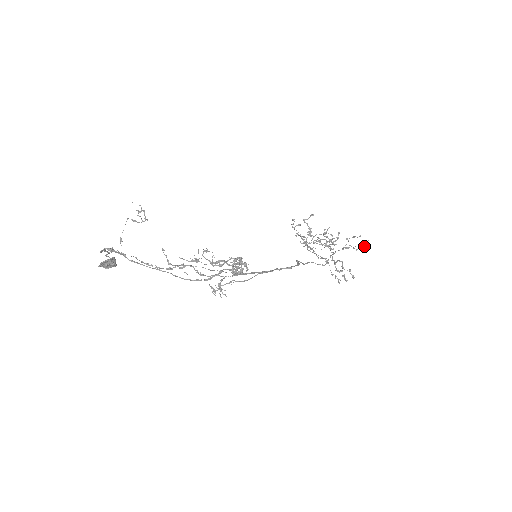
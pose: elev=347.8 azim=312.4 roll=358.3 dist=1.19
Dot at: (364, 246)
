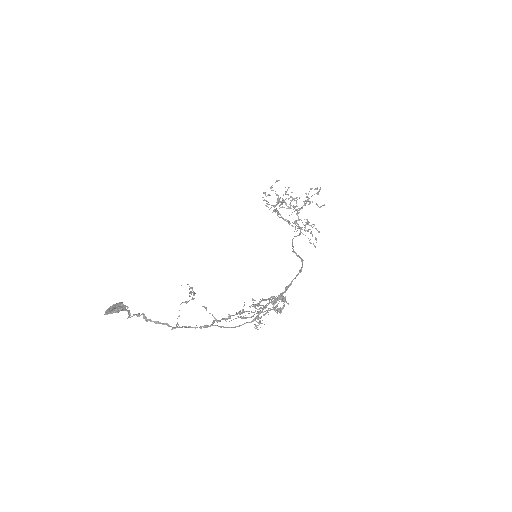
Dot at: (318, 193)
